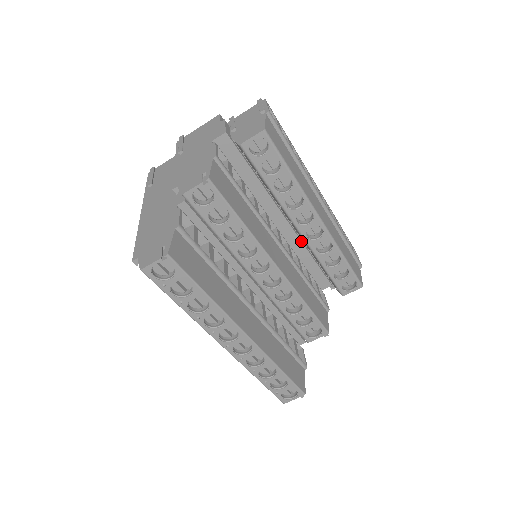
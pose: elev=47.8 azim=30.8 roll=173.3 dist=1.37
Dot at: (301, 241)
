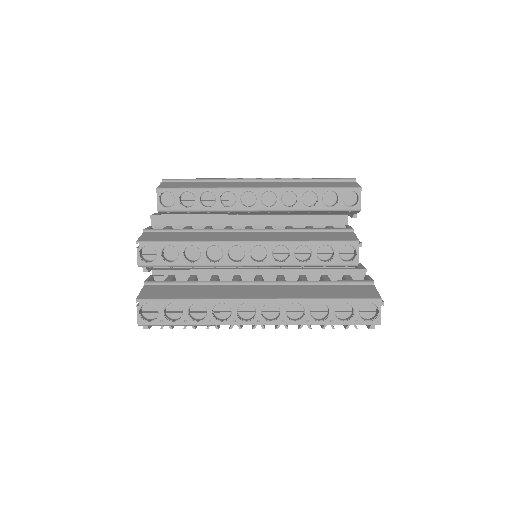
Dot at: (278, 215)
